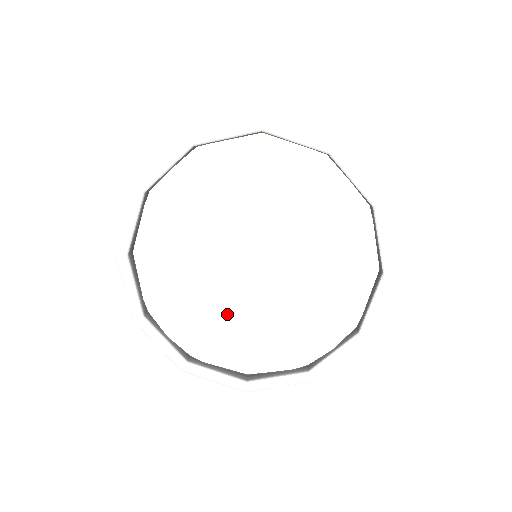
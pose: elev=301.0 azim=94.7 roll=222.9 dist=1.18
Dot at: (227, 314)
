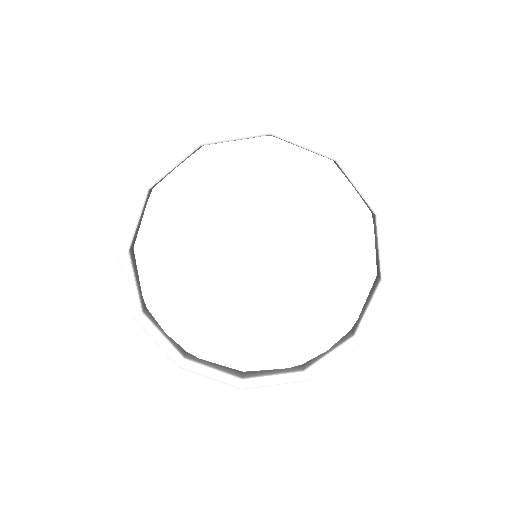
Dot at: (227, 314)
